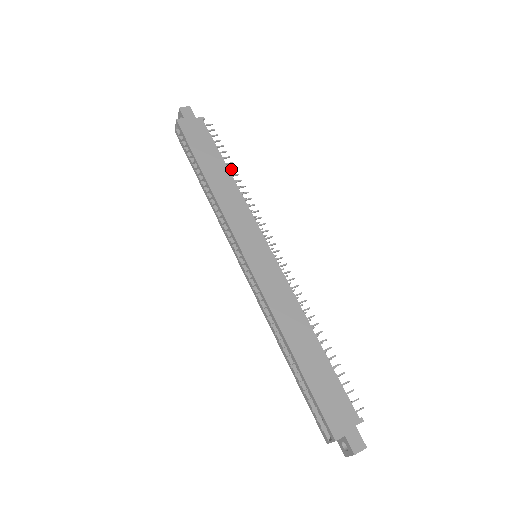
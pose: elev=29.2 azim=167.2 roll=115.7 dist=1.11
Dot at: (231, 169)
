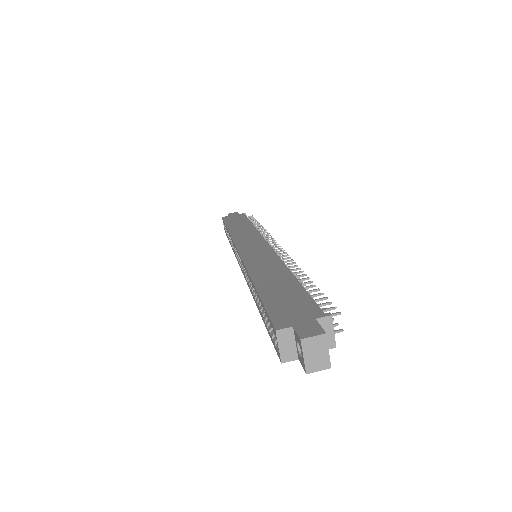
Dot at: (256, 226)
